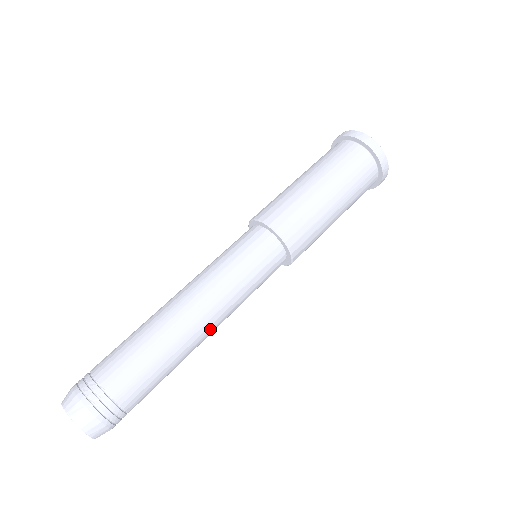
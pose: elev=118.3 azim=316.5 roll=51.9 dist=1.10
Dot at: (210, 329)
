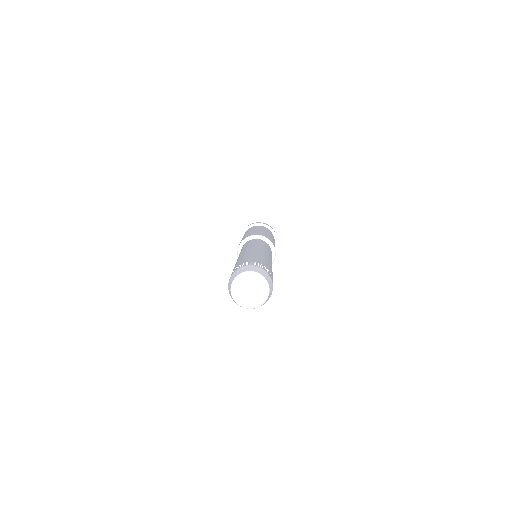
Dot at: (270, 258)
